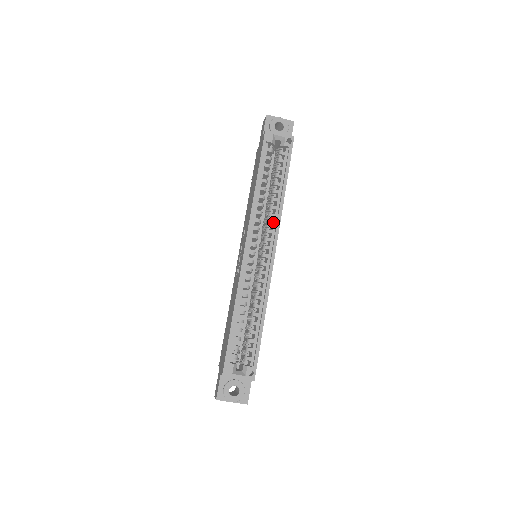
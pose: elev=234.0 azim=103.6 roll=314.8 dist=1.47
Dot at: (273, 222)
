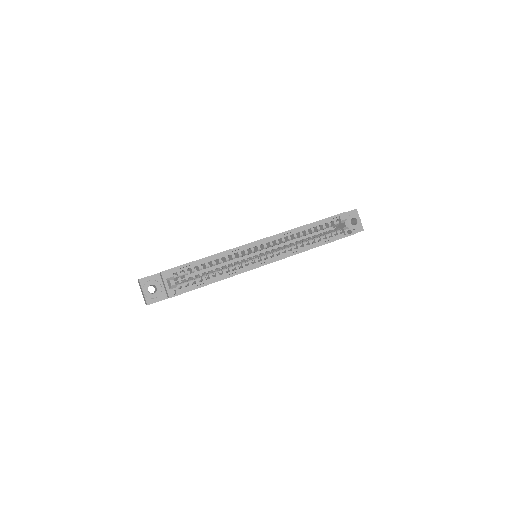
Dot at: (289, 251)
